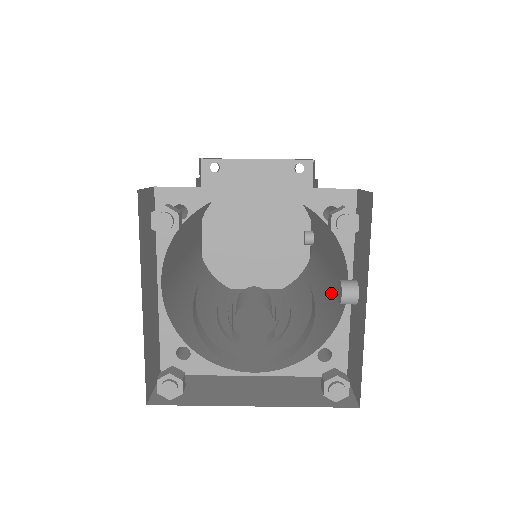
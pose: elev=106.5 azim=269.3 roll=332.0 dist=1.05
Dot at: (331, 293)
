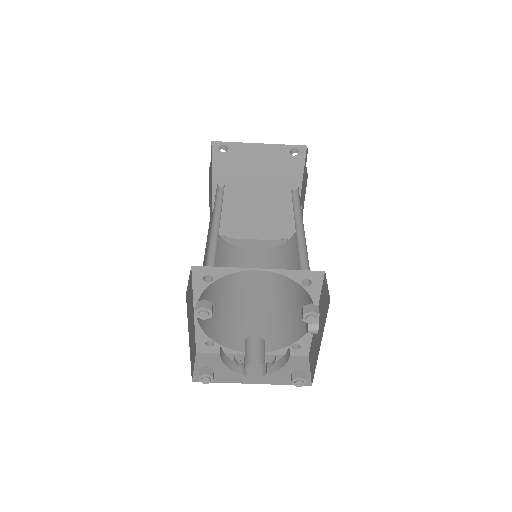
Dot at: (305, 298)
